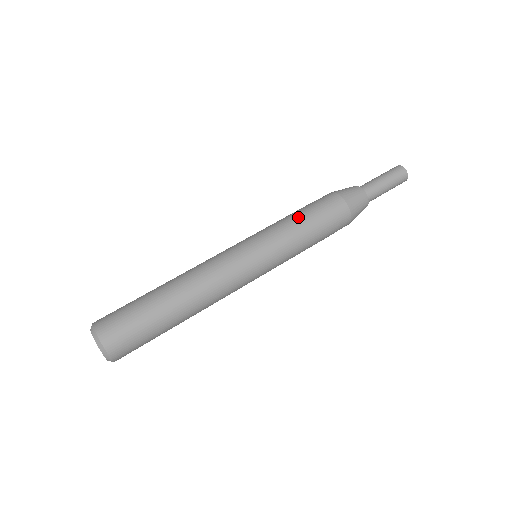
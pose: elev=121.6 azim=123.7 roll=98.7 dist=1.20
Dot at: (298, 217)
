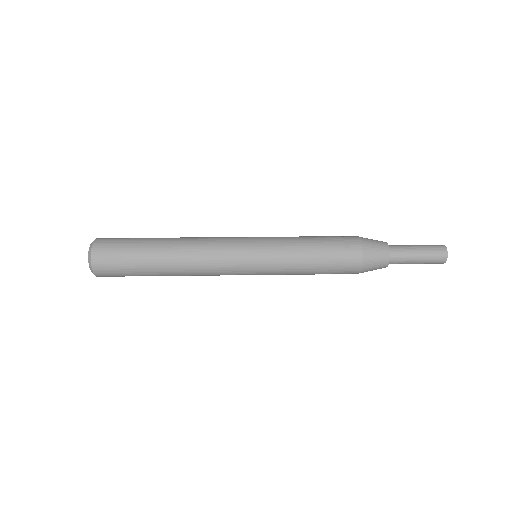
Dot at: (310, 244)
